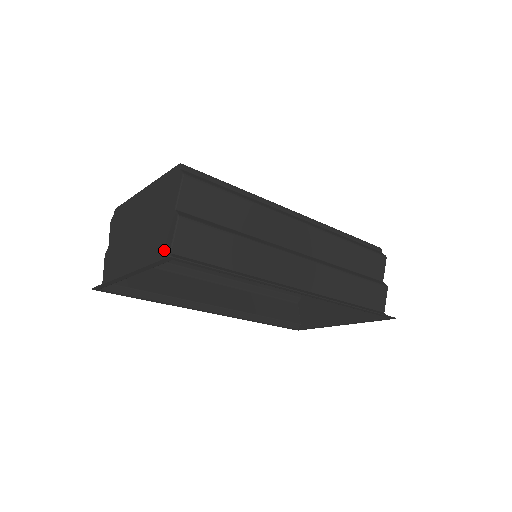
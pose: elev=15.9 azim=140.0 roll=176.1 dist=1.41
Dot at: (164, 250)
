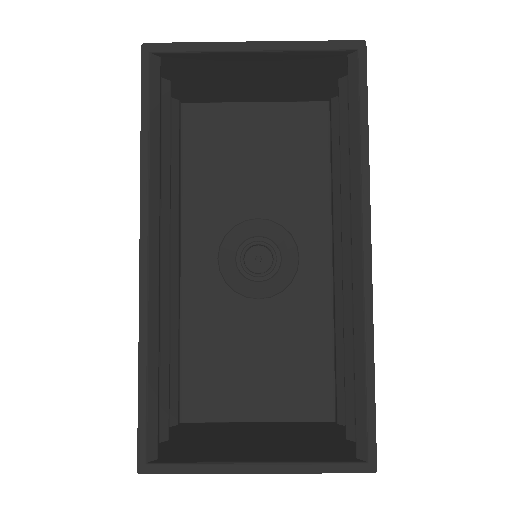
Dot at: (334, 57)
